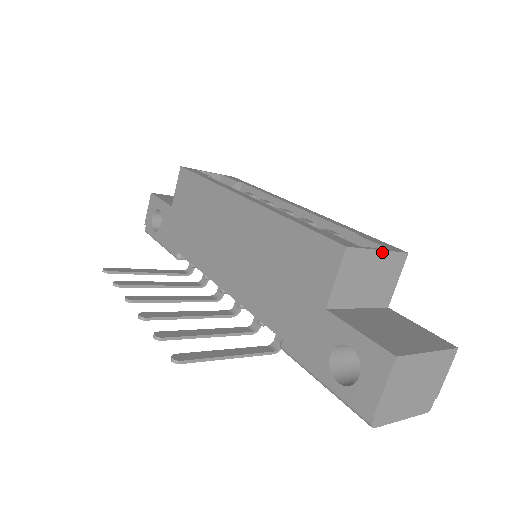
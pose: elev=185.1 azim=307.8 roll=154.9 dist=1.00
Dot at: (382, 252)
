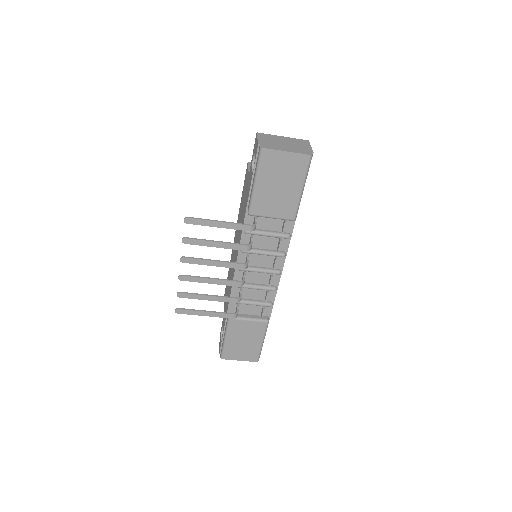
Dot at: occluded
